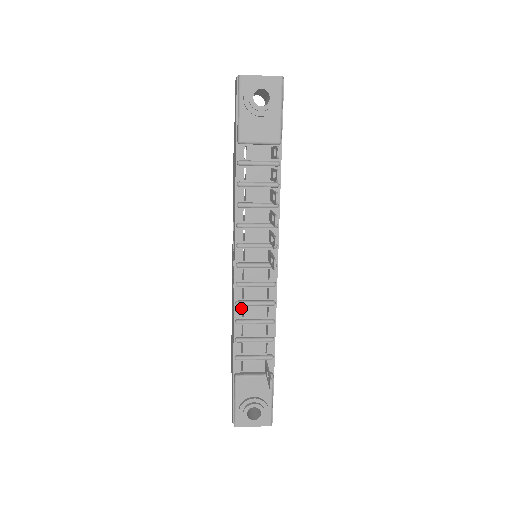
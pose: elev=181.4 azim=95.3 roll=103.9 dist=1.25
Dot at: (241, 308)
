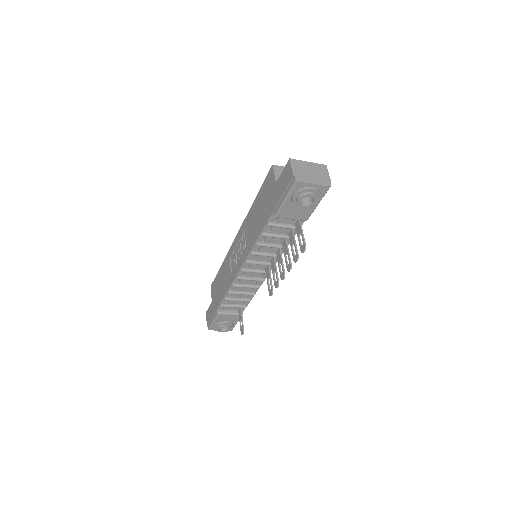
Dot at: occluded
